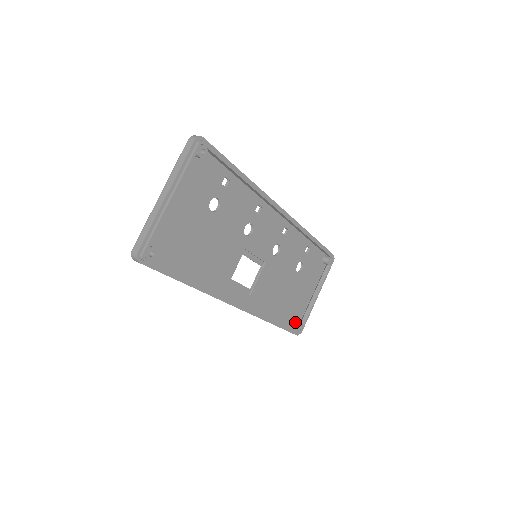
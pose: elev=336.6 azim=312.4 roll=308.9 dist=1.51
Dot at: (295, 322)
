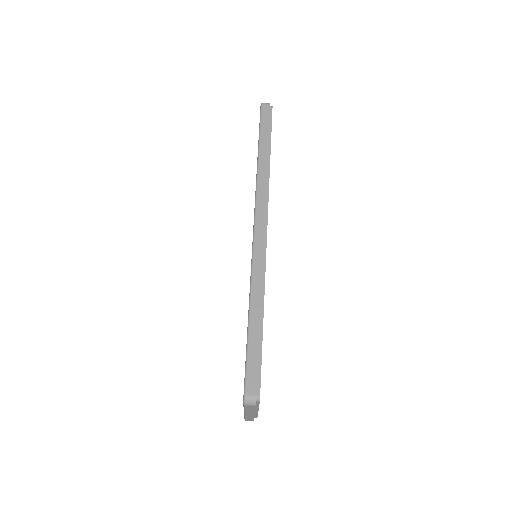
Dot at: occluded
